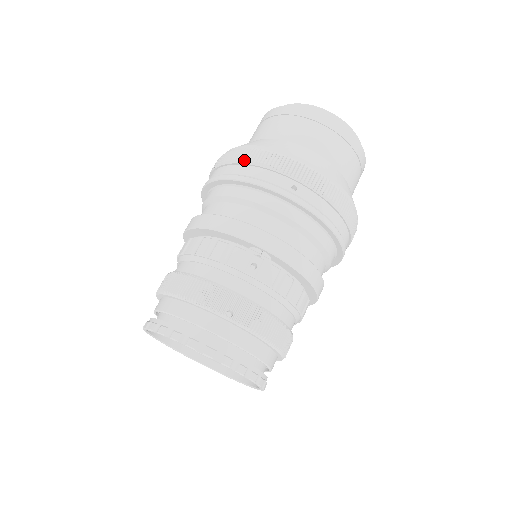
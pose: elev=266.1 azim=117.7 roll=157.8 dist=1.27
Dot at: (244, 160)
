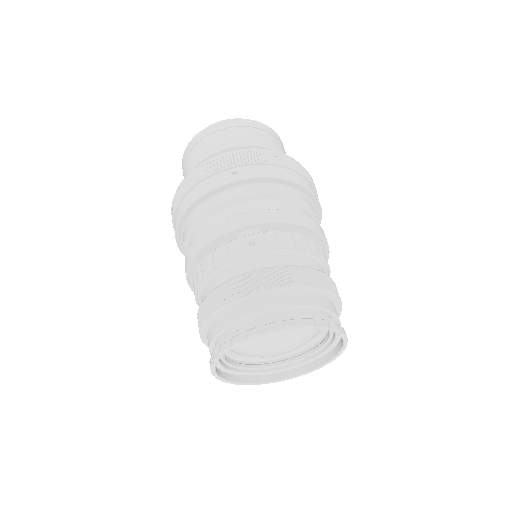
Dot at: (186, 189)
